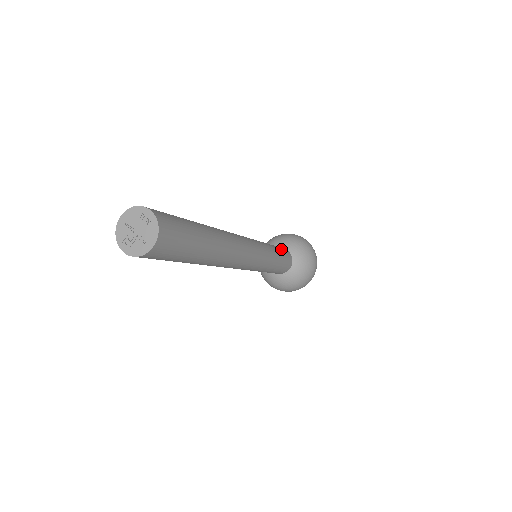
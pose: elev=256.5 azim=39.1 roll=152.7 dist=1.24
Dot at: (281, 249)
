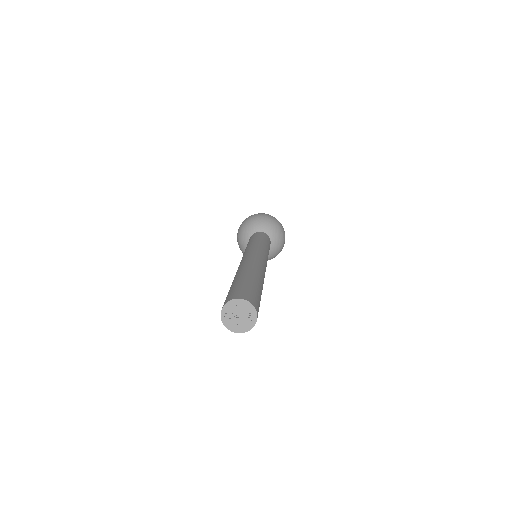
Dot at: occluded
